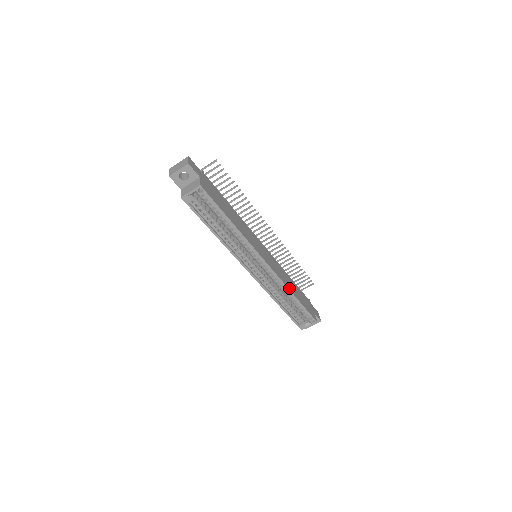
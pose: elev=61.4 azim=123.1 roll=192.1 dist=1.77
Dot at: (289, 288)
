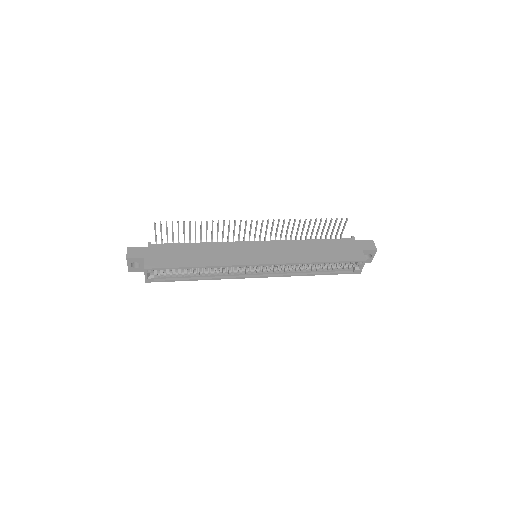
Dot at: (305, 261)
